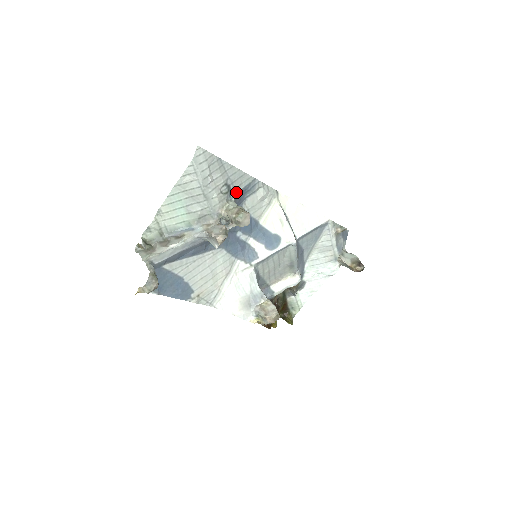
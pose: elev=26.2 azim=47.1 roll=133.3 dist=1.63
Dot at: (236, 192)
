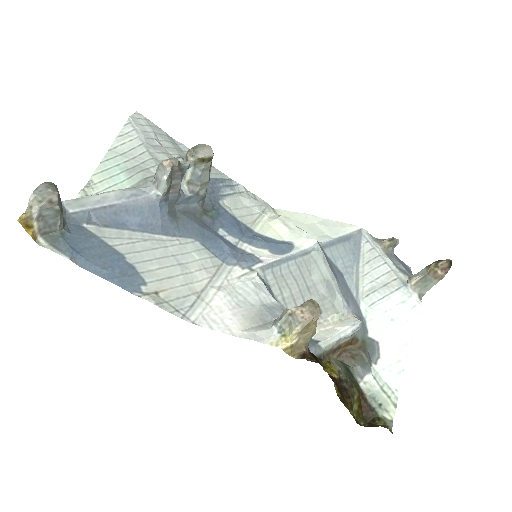
Dot at: occluded
